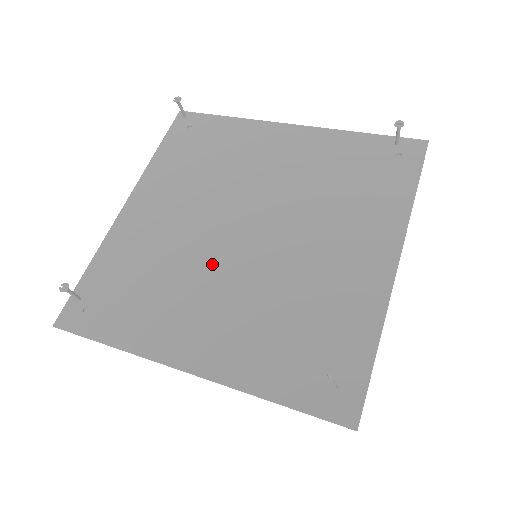
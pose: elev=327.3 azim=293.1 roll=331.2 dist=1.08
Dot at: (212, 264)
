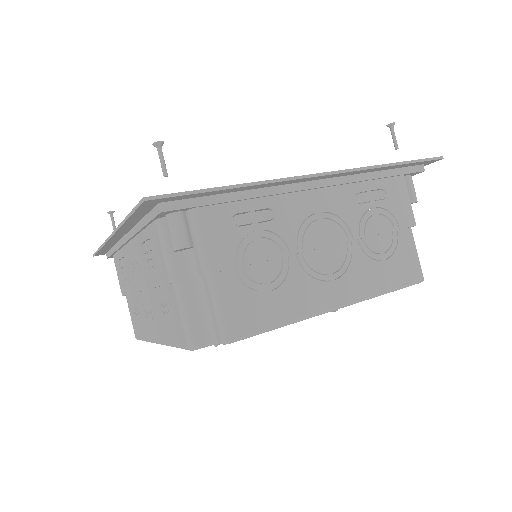
Dot at: occluded
